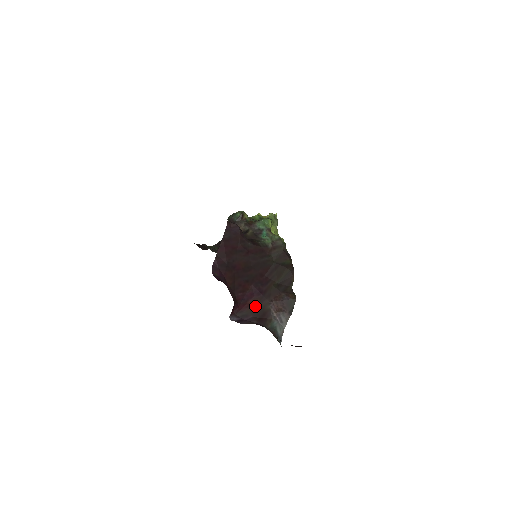
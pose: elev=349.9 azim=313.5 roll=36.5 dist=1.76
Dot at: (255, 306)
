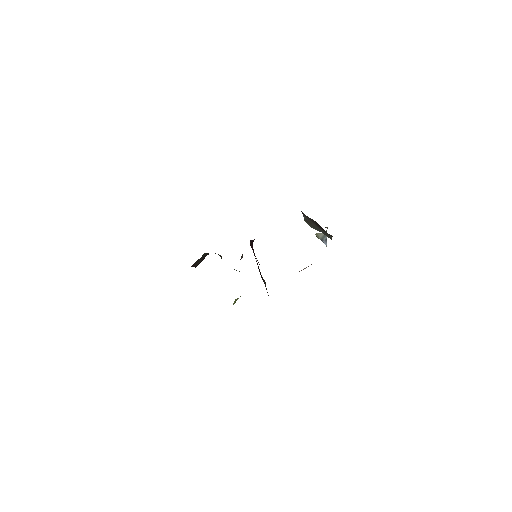
Dot at: occluded
